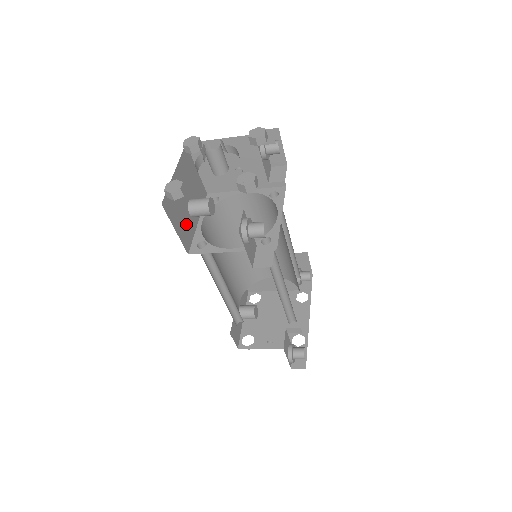
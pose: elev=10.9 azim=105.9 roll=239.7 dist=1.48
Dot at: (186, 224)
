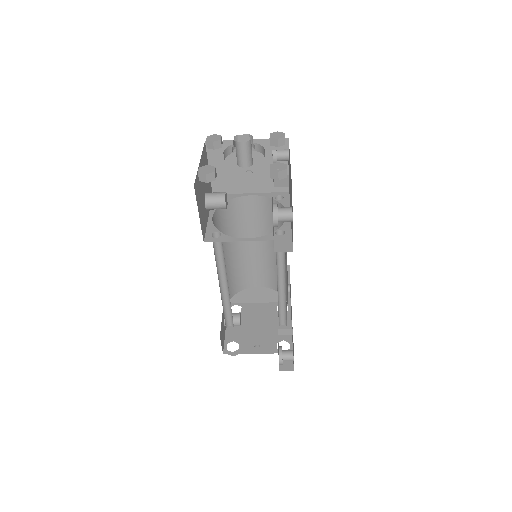
Dot at: (203, 214)
